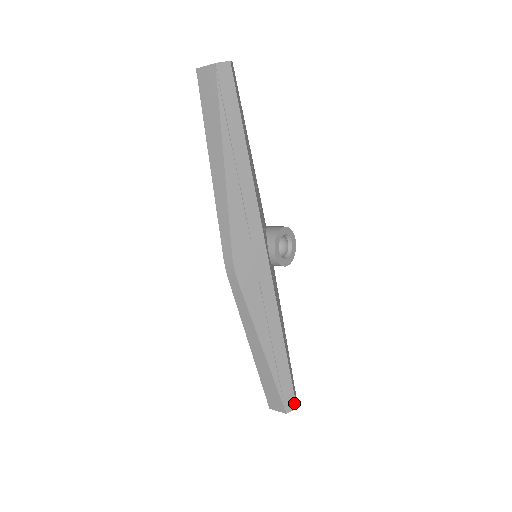
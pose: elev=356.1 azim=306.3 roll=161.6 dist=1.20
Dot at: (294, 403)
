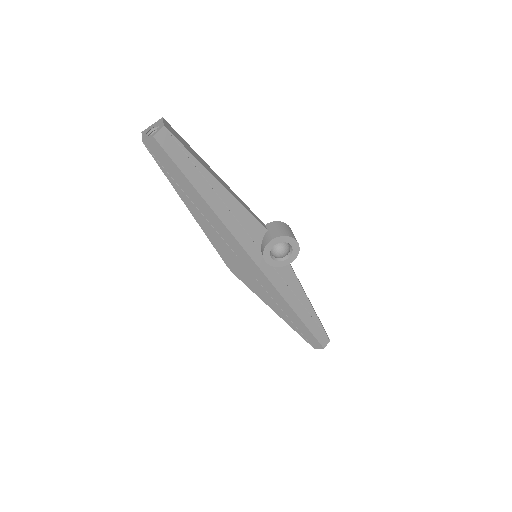
Dot at: (320, 345)
